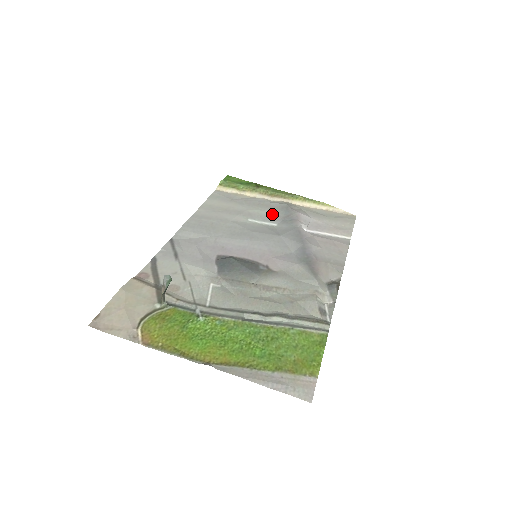
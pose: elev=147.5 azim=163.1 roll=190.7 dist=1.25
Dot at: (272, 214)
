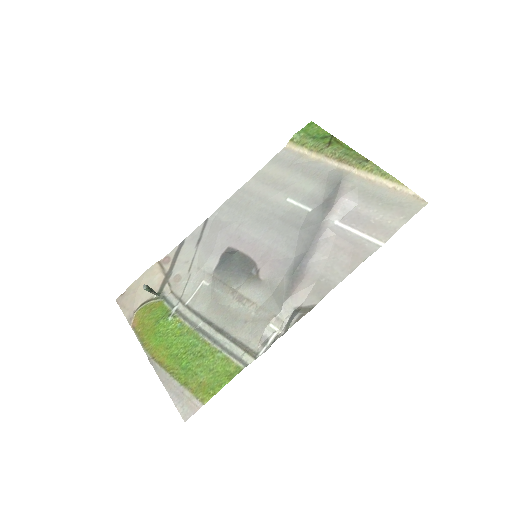
Dot at: (317, 192)
